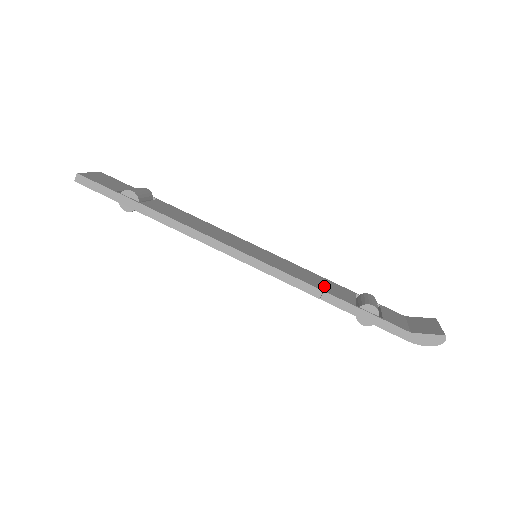
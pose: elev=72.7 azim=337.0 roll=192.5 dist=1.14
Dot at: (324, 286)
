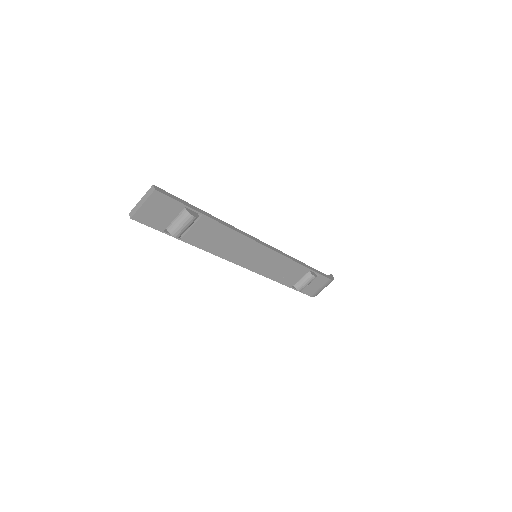
Dot at: occluded
